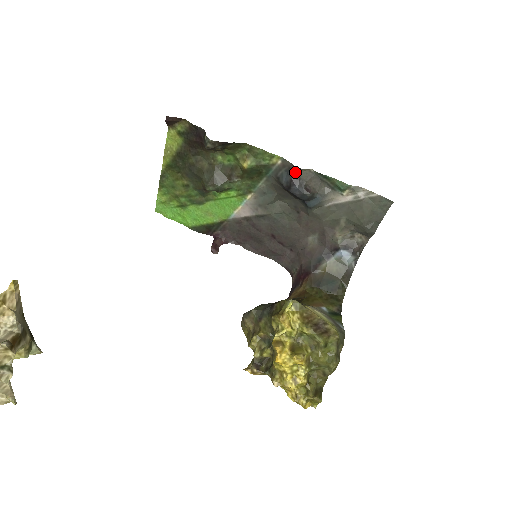
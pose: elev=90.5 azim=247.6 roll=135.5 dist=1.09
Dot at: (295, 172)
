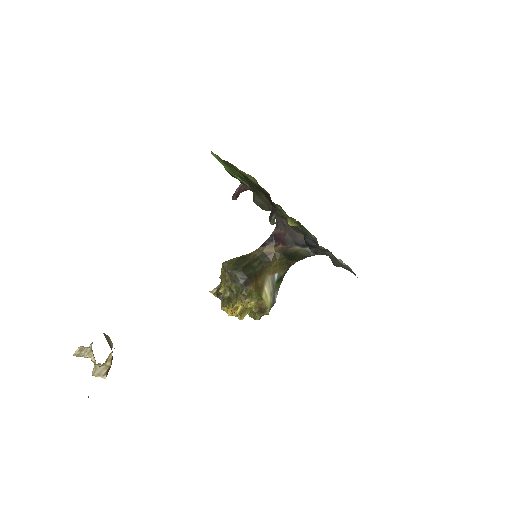
Dot at: (317, 245)
